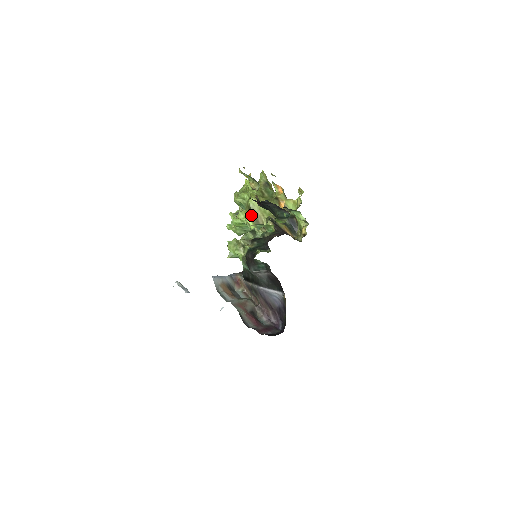
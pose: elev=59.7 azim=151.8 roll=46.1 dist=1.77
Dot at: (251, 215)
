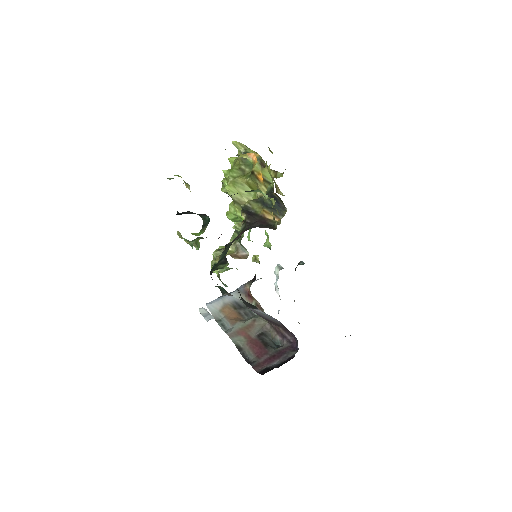
Dot at: (237, 205)
